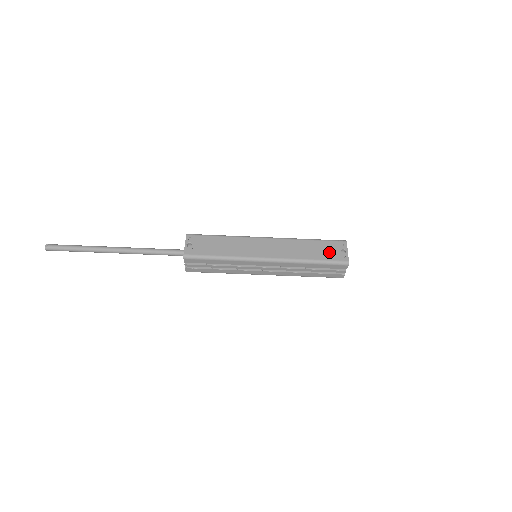
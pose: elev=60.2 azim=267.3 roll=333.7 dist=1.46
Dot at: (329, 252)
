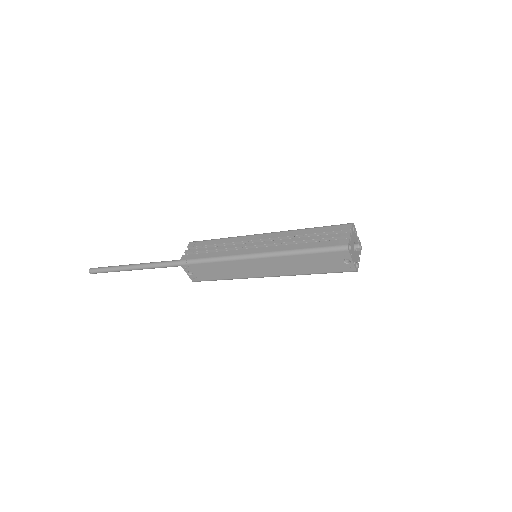
Dot at: (330, 265)
